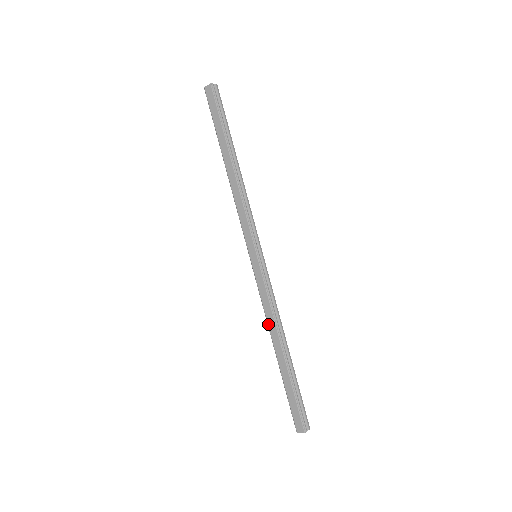
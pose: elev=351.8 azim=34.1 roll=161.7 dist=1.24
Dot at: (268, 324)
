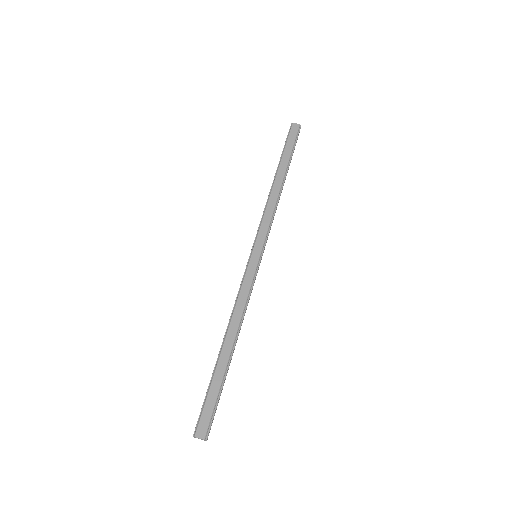
Dot at: (233, 315)
